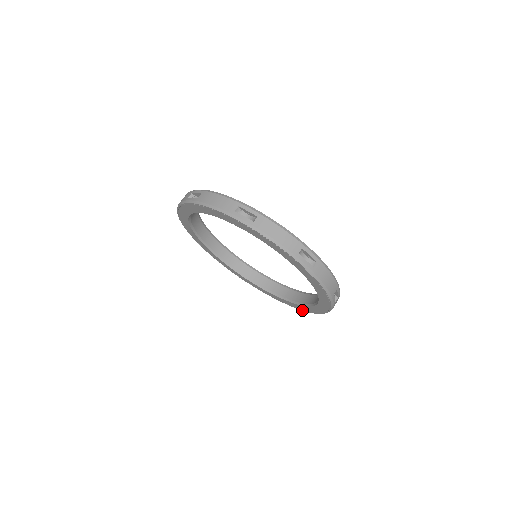
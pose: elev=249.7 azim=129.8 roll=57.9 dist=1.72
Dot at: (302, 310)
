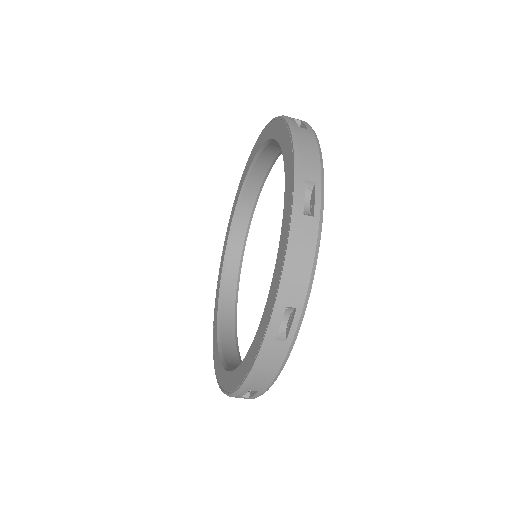
Dot at: (225, 392)
